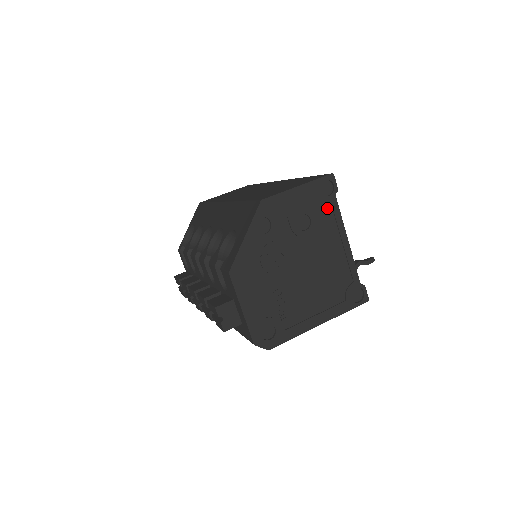
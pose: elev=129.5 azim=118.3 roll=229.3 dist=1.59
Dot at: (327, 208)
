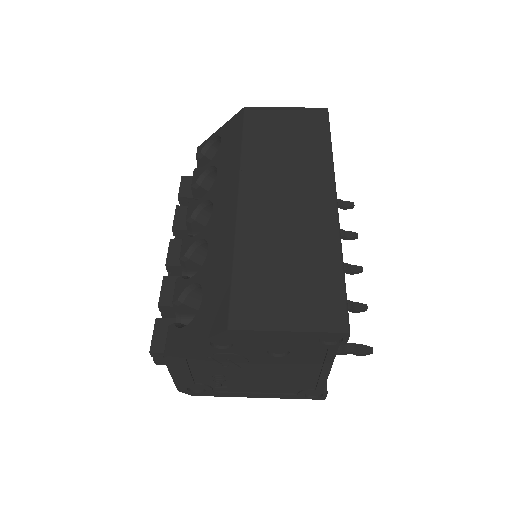
Dot at: (320, 349)
